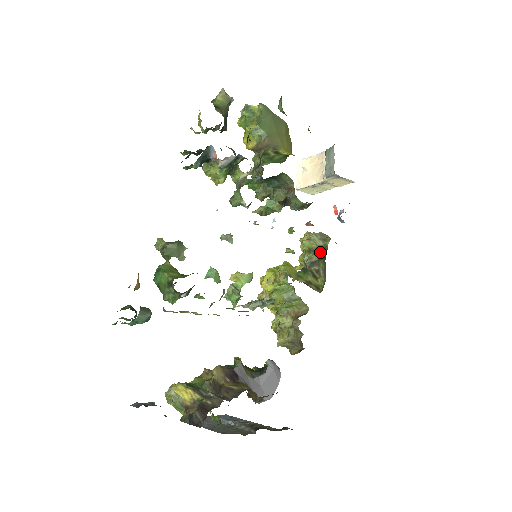
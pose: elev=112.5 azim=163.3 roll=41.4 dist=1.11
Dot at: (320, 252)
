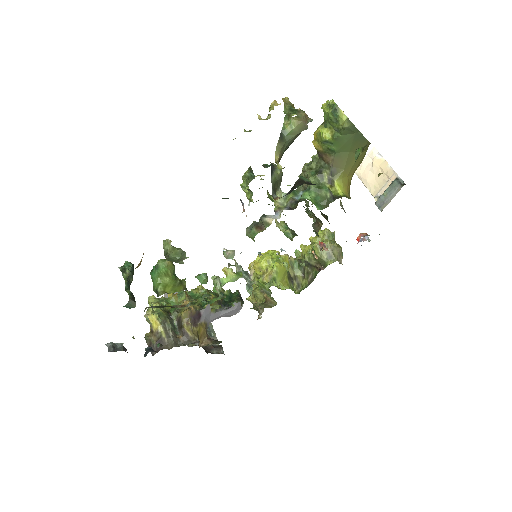
Dot at: (319, 263)
